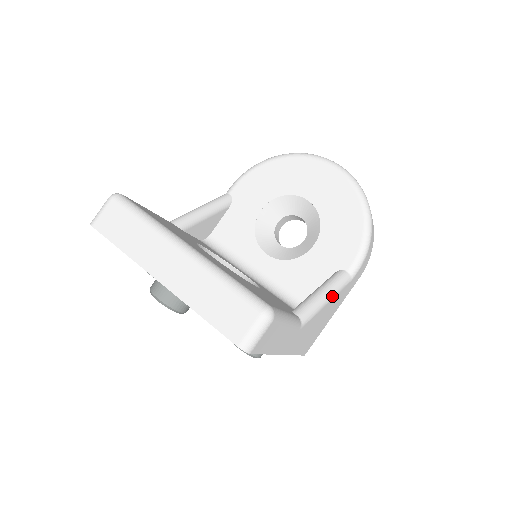
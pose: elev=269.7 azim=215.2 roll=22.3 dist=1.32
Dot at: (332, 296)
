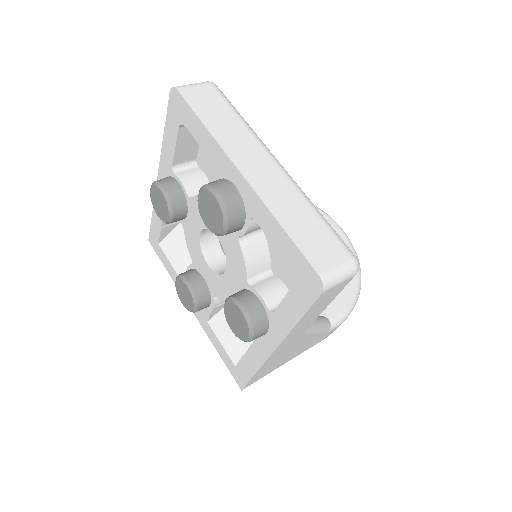
Dot at: (320, 330)
